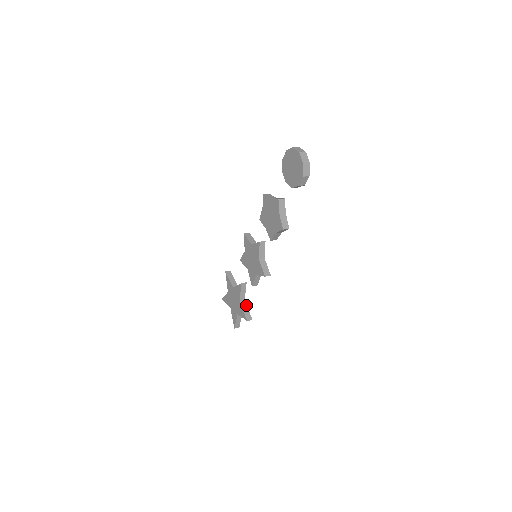
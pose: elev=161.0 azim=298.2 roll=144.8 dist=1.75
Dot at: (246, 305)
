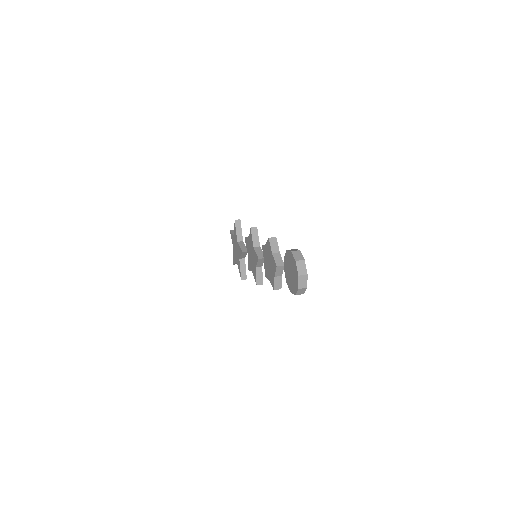
Dot at: occluded
